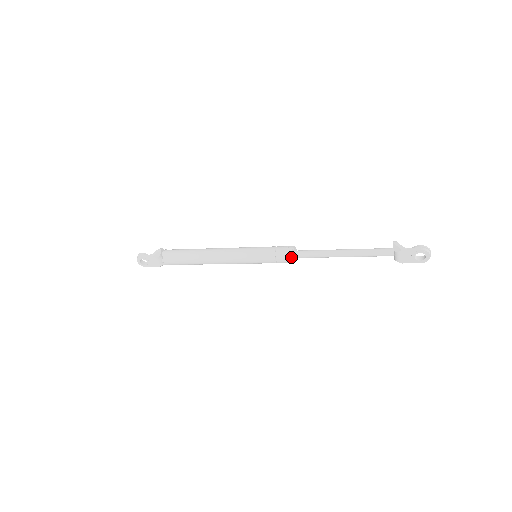
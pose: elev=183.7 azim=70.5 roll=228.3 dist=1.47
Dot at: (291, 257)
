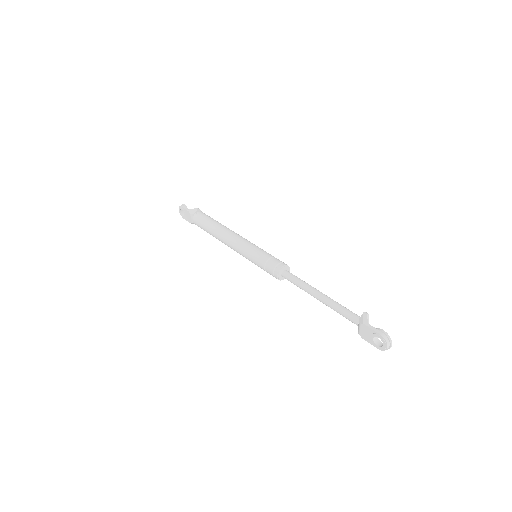
Dot at: (277, 273)
